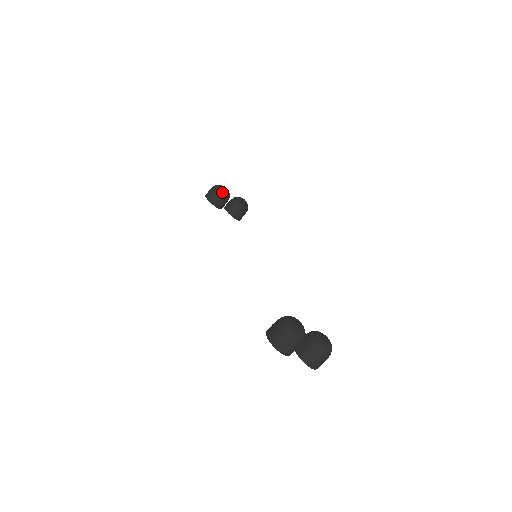
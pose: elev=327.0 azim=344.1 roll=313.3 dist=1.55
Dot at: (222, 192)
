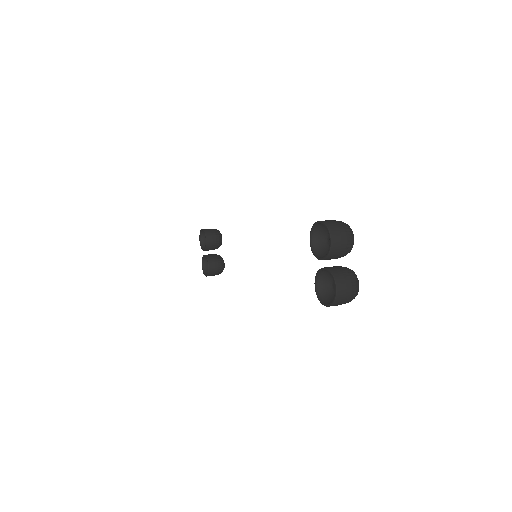
Dot at: (220, 235)
